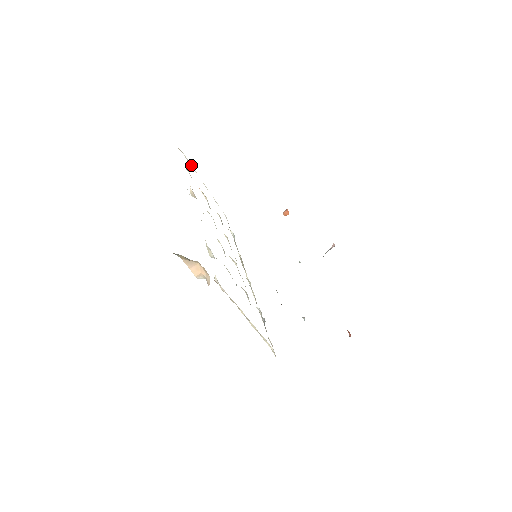
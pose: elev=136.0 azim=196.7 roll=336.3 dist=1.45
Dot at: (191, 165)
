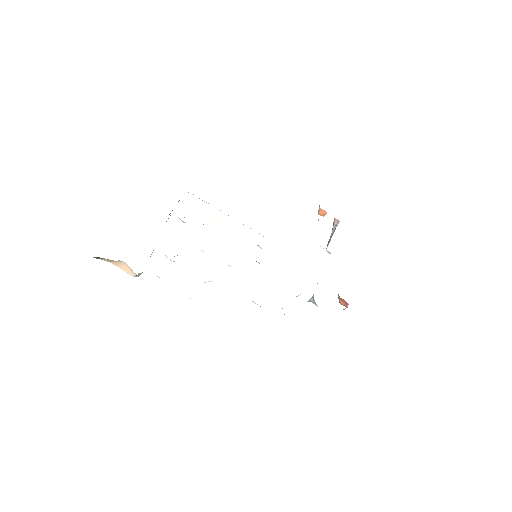
Dot at: occluded
